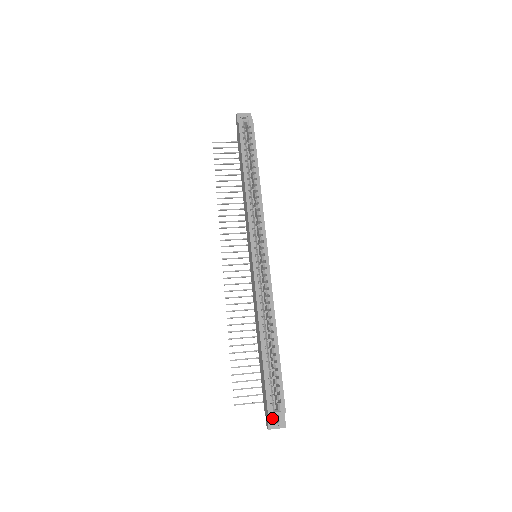
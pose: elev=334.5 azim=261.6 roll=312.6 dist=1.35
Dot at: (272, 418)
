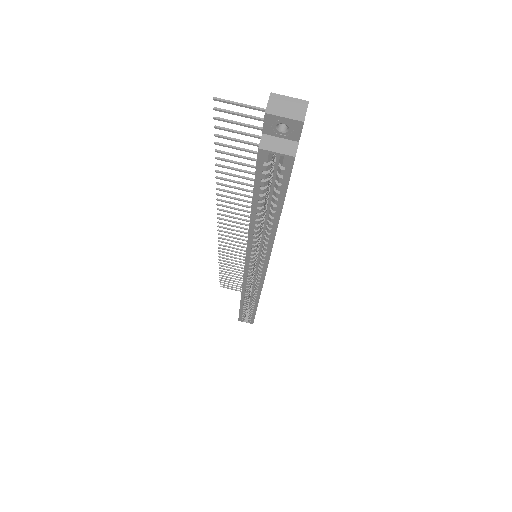
Dot at: occluded
